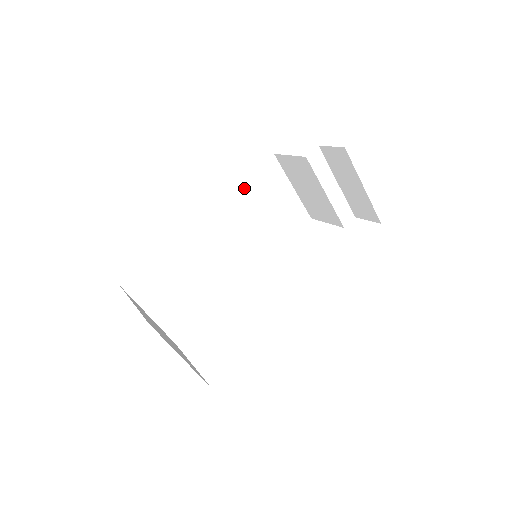
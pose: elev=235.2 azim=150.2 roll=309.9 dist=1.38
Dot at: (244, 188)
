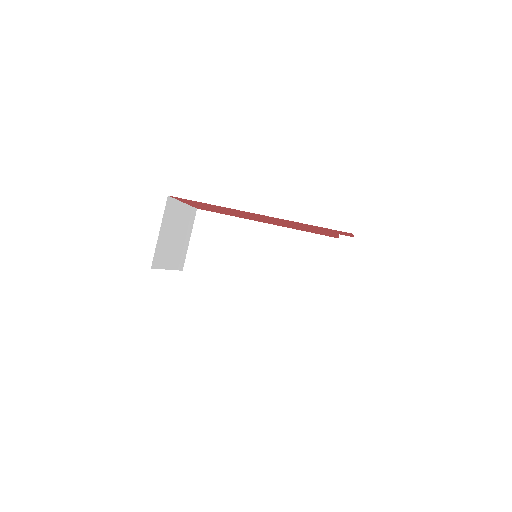
Dot at: (304, 237)
